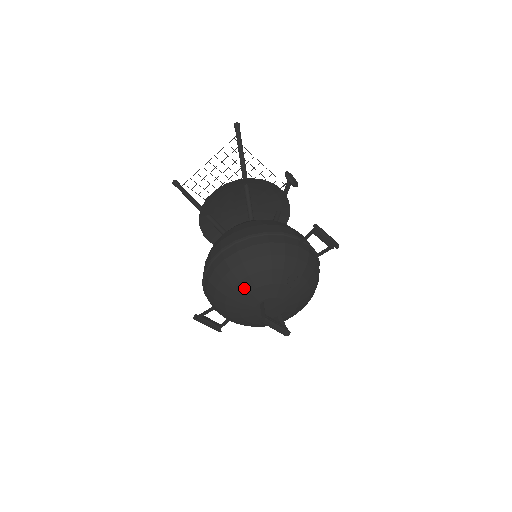
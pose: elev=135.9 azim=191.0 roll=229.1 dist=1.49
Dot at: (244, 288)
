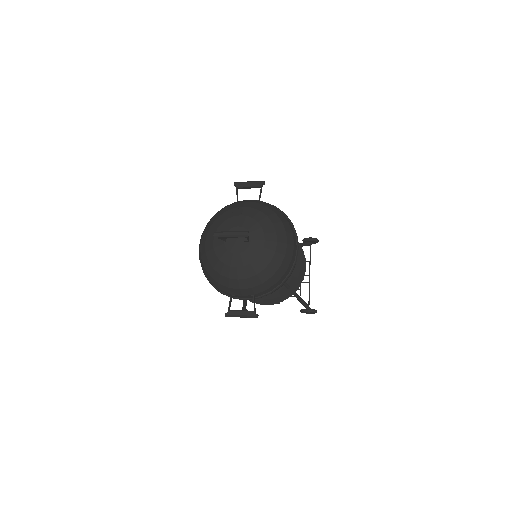
Dot at: (210, 243)
